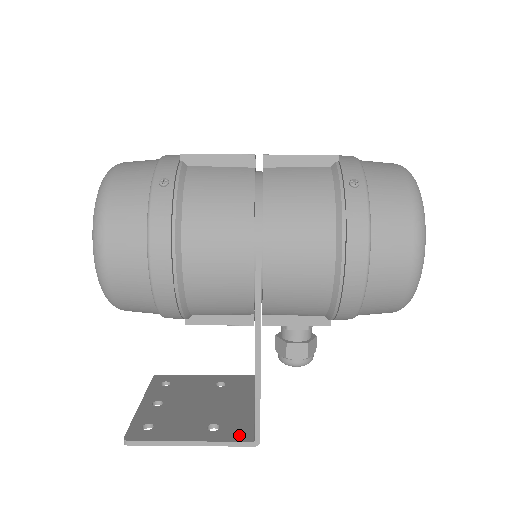
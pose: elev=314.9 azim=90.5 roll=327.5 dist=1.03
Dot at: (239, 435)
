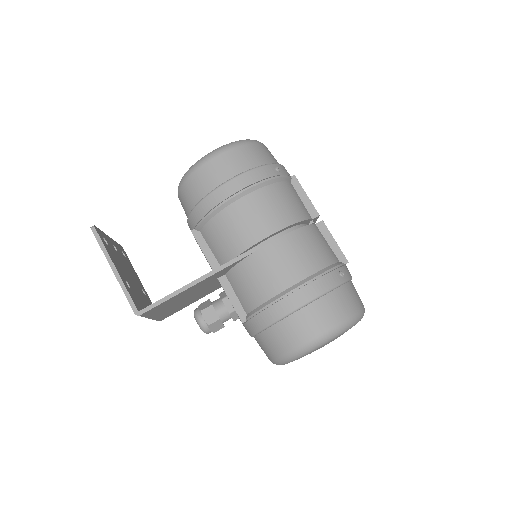
Dot at: (135, 301)
